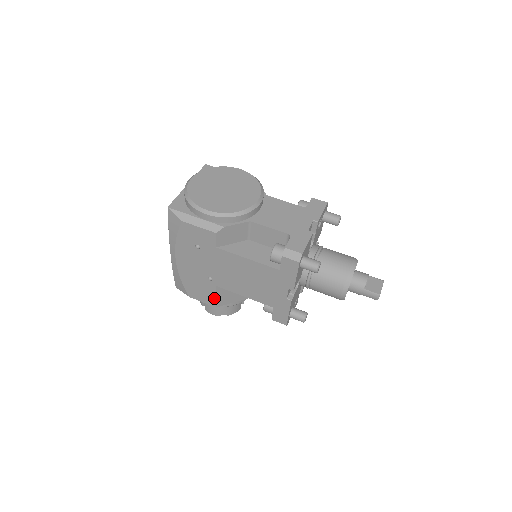
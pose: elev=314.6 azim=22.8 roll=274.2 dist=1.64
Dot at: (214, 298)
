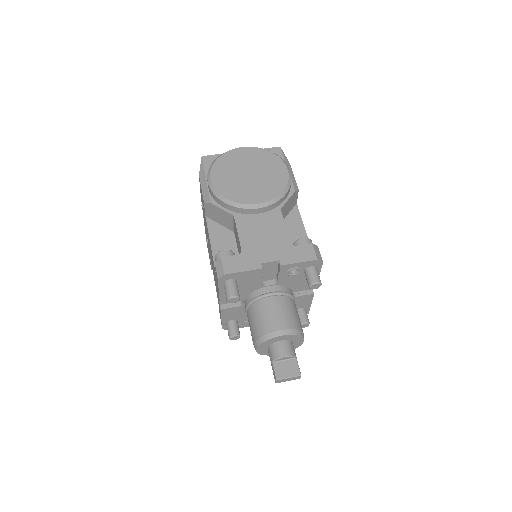
Dot at: (210, 260)
